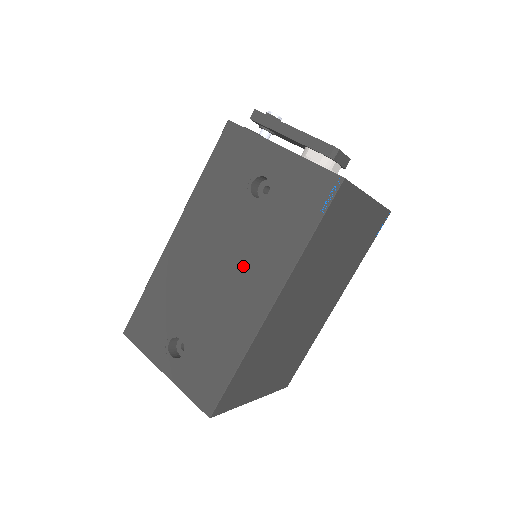
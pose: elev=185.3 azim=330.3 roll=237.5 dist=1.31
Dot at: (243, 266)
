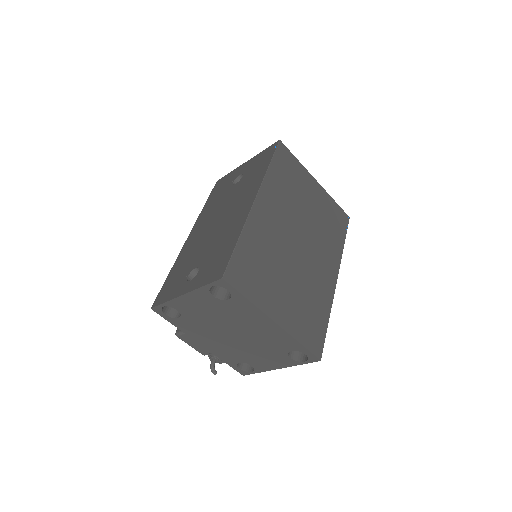
Dot at: (234, 205)
